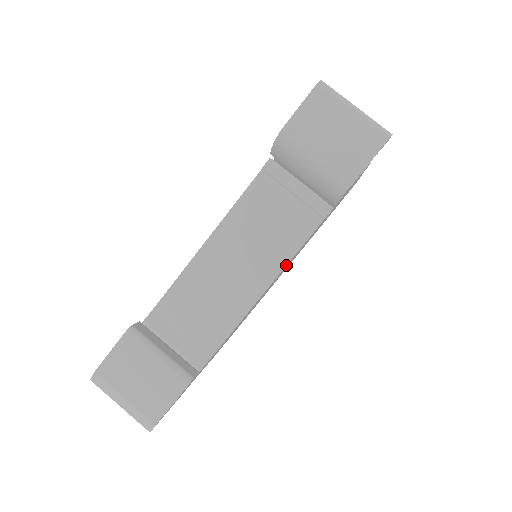
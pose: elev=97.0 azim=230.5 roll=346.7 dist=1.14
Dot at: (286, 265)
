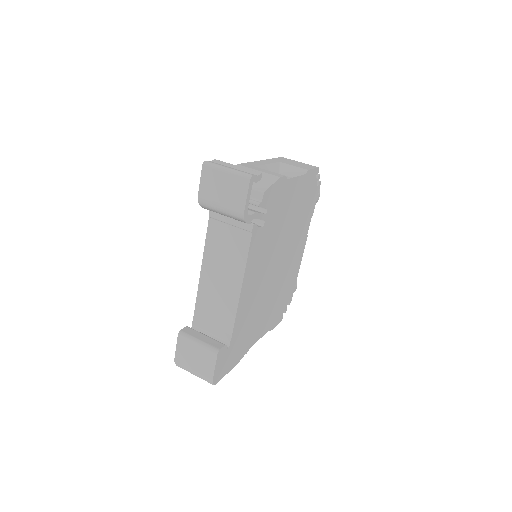
Dot at: (245, 267)
